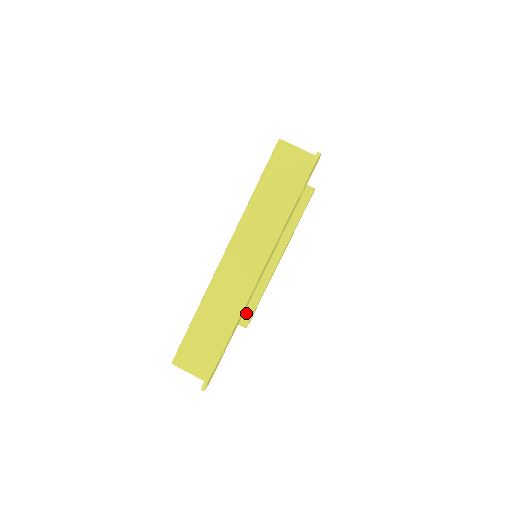
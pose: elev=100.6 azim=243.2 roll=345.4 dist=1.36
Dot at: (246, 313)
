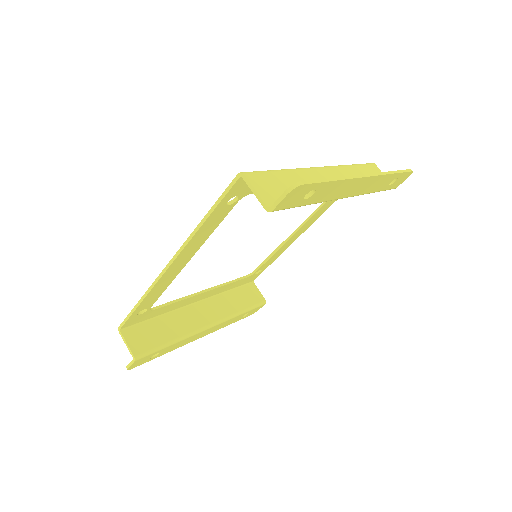
Dot at: (147, 345)
